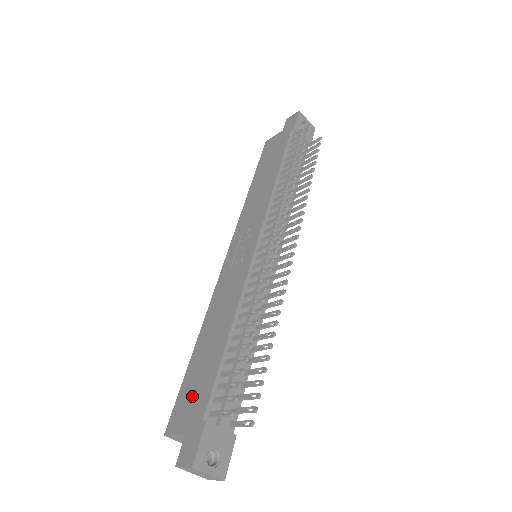
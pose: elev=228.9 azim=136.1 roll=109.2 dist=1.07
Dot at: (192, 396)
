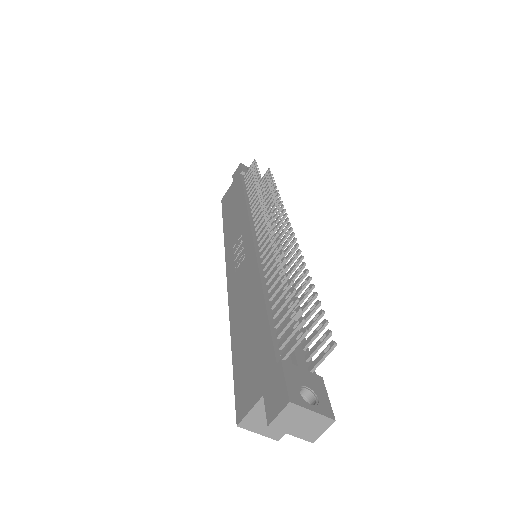
Dot at: (251, 366)
